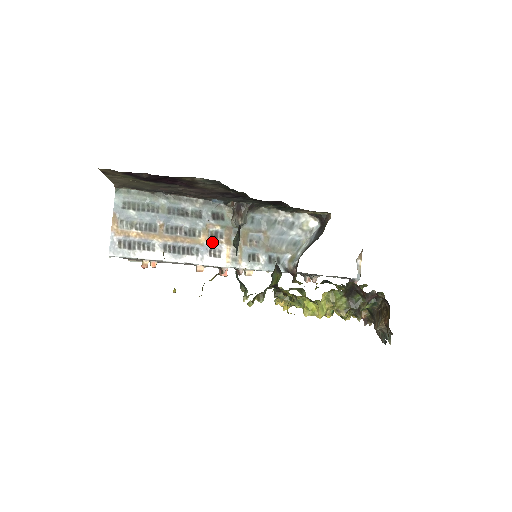
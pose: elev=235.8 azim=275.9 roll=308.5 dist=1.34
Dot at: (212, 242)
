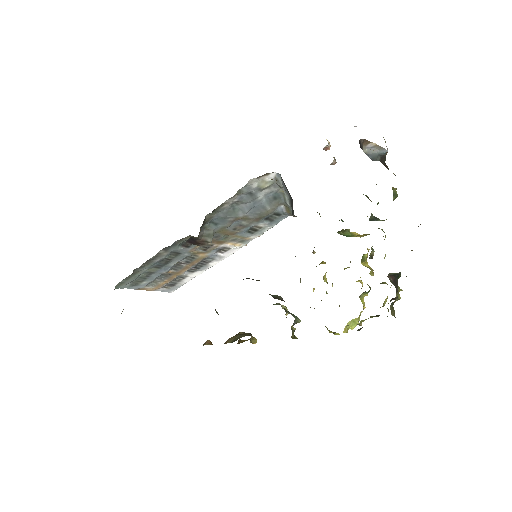
Dot at: (210, 251)
